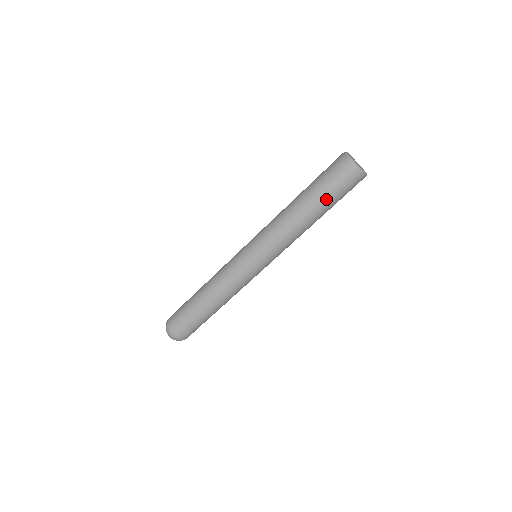
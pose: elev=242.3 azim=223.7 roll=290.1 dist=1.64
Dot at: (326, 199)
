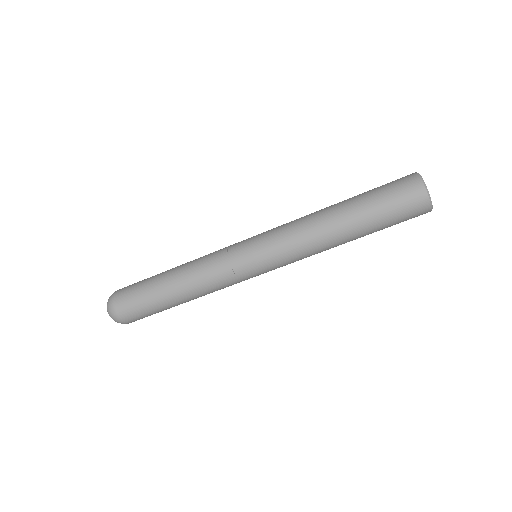
Dot at: occluded
